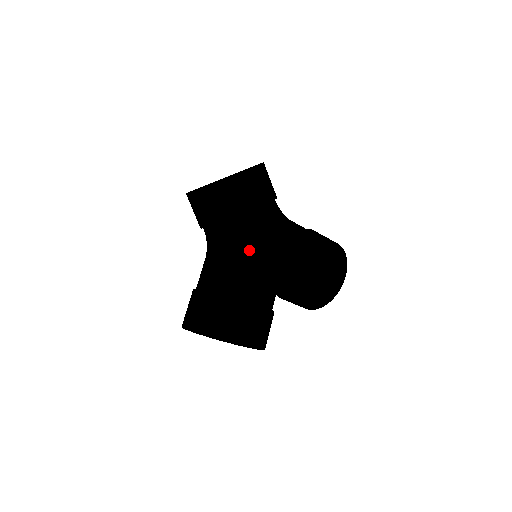
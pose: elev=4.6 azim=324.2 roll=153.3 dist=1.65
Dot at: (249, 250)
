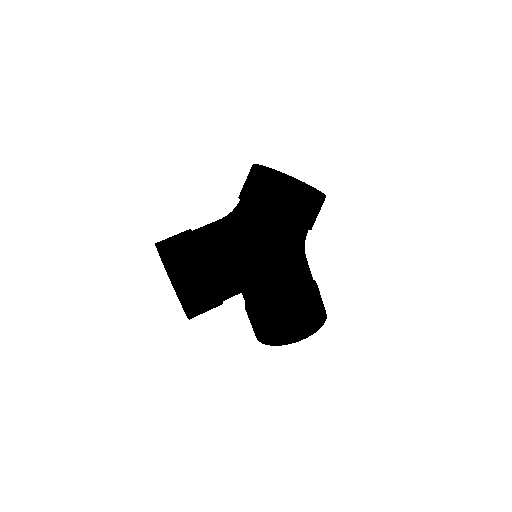
Dot at: (249, 238)
